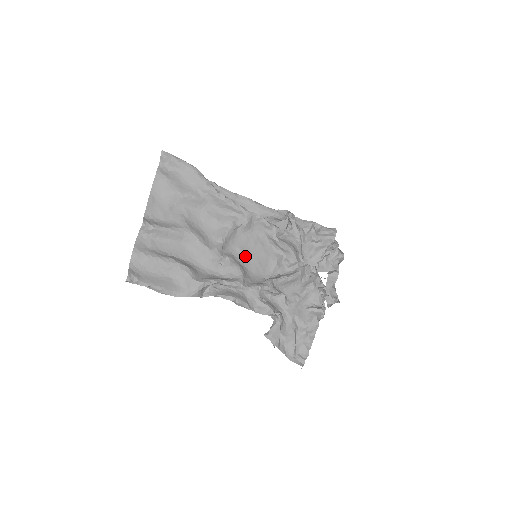
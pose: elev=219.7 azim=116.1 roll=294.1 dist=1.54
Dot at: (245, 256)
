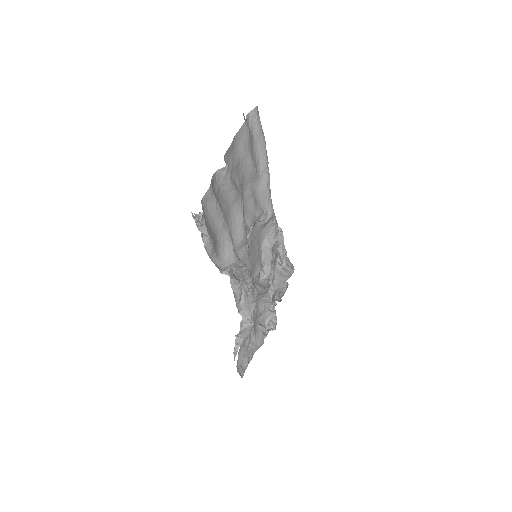
Dot at: (250, 251)
